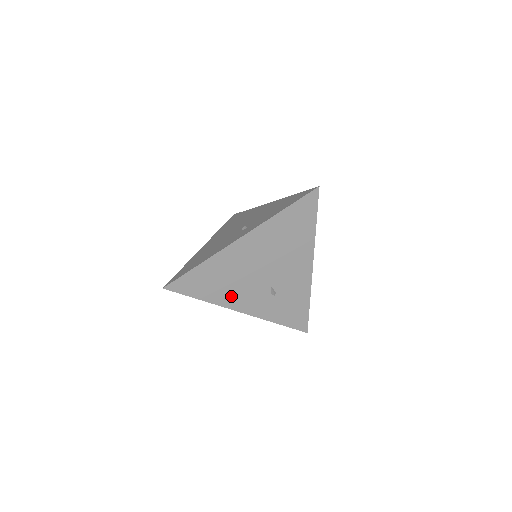
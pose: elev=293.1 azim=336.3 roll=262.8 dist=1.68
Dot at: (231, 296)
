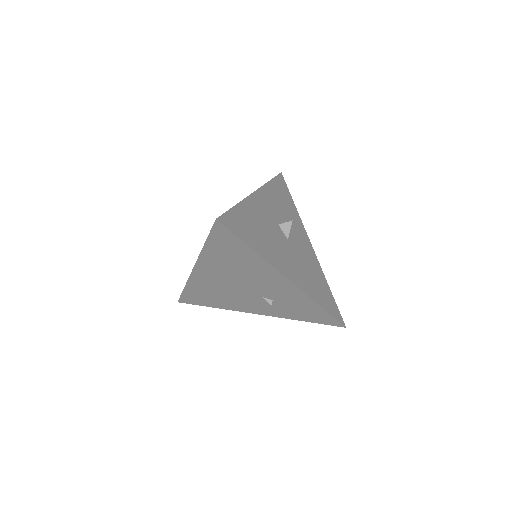
Dot at: (234, 304)
